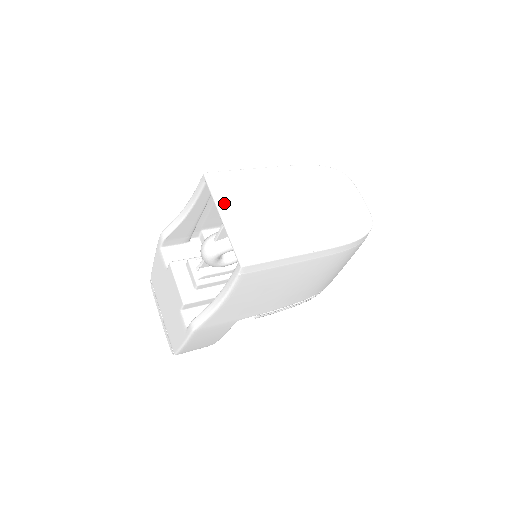
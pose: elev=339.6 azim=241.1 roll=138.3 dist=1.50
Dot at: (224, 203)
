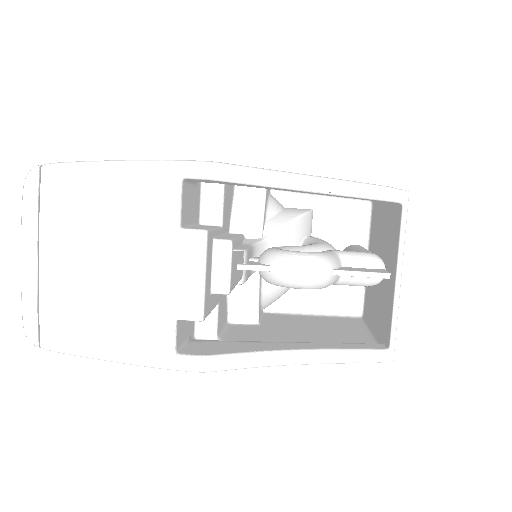
Dot at: occluded
